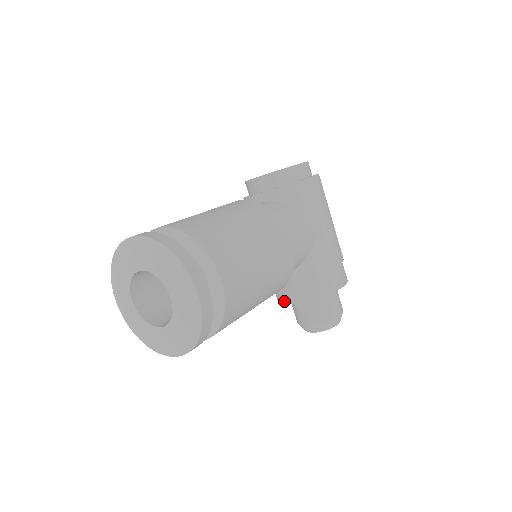
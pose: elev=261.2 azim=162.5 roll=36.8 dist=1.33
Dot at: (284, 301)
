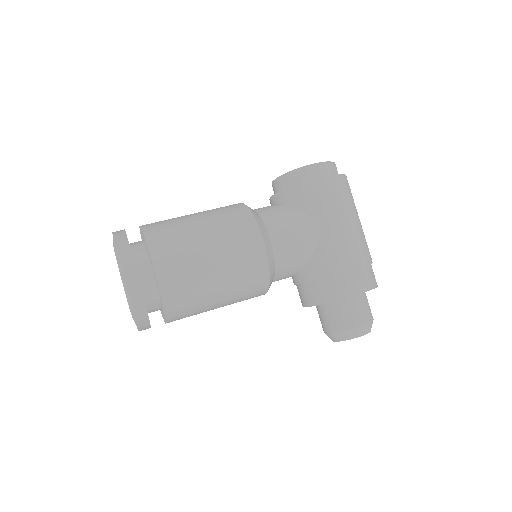
Dot at: (302, 304)
